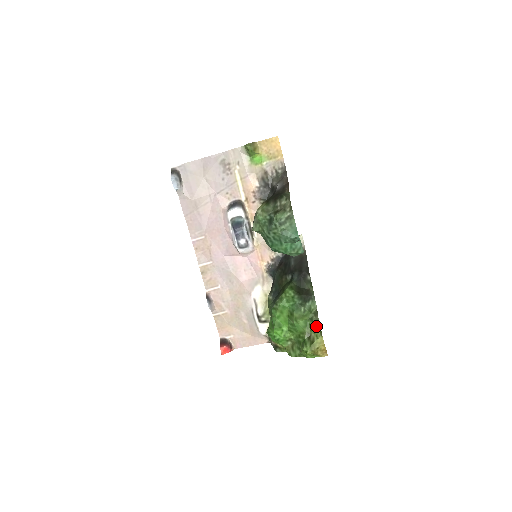
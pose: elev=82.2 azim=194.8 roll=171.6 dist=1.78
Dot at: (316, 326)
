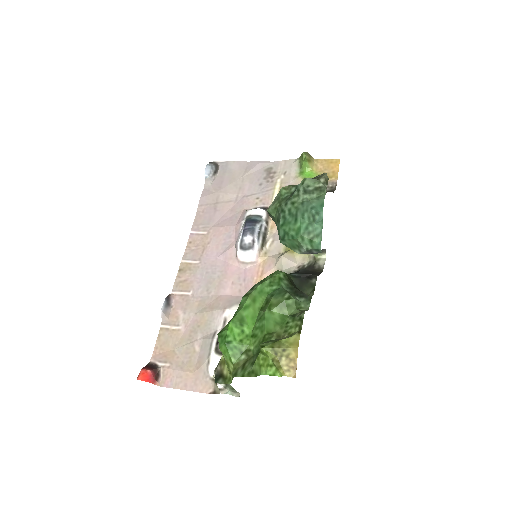
Dot at: (296, 322)
